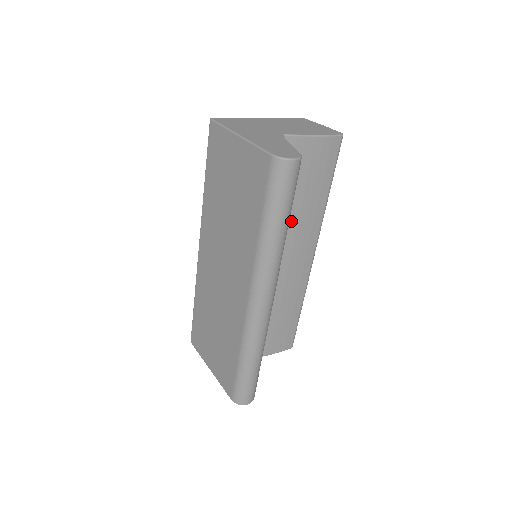
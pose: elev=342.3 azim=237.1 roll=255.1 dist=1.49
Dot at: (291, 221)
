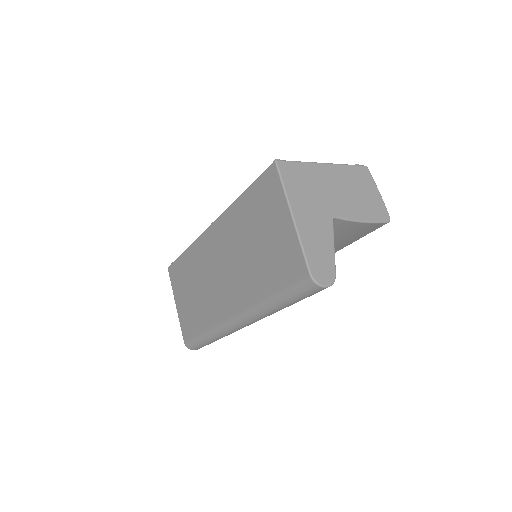
Dot at: occluded
